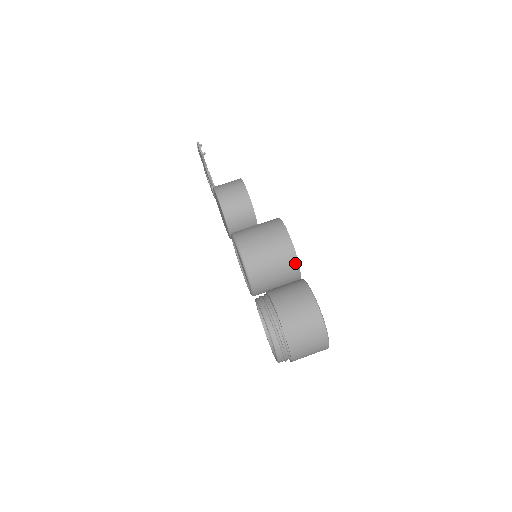
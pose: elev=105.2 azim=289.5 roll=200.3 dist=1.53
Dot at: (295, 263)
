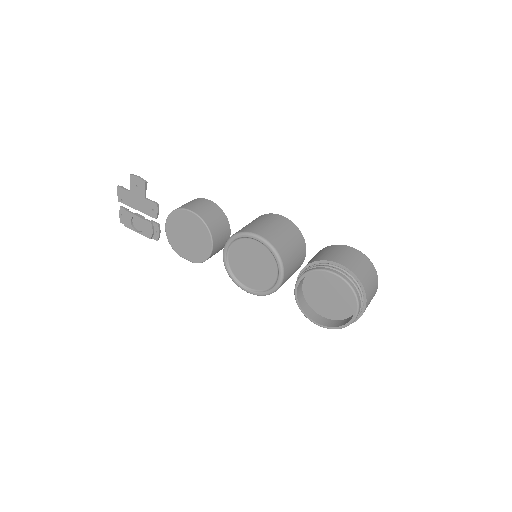
Dot at: (303, 243)
